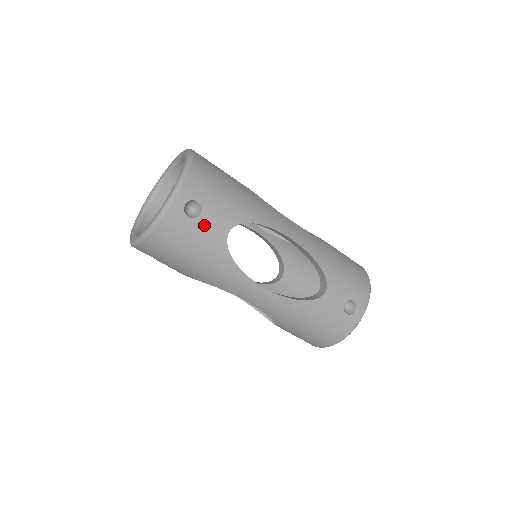
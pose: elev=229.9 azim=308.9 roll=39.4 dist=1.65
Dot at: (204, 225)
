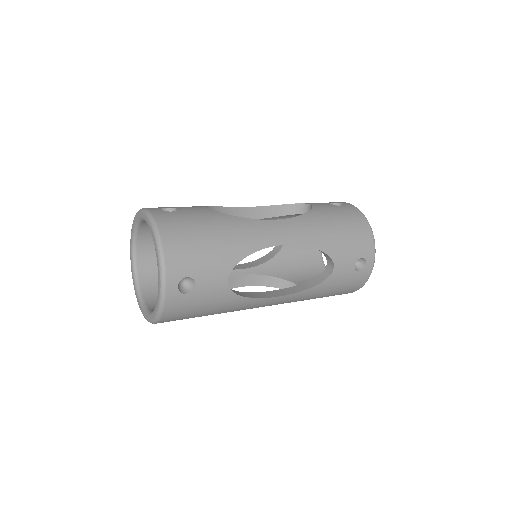
Dot at: occluded
